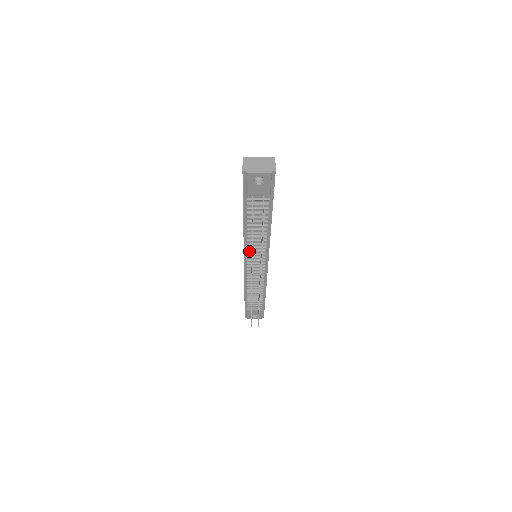
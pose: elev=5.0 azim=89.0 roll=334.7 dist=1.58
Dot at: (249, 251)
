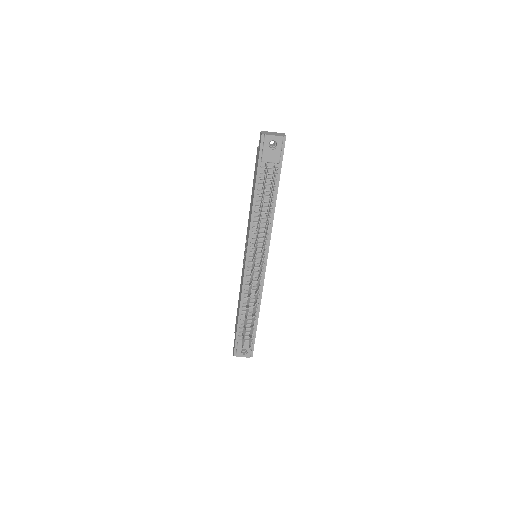
Dot at: (253, 238)
